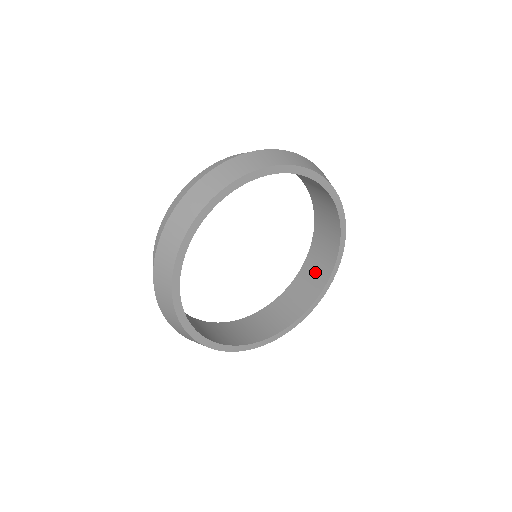
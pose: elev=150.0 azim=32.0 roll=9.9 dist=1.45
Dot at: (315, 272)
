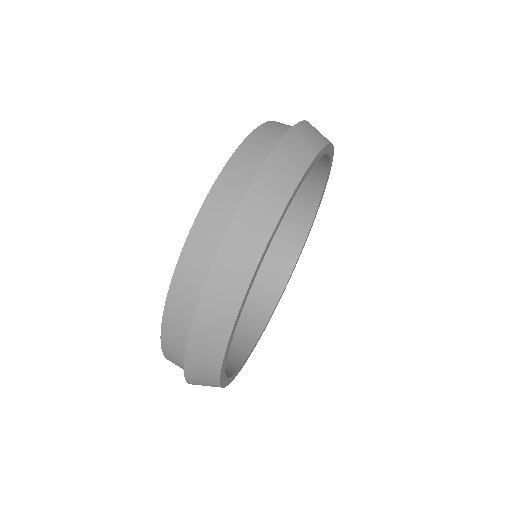
Dot at: occluded
